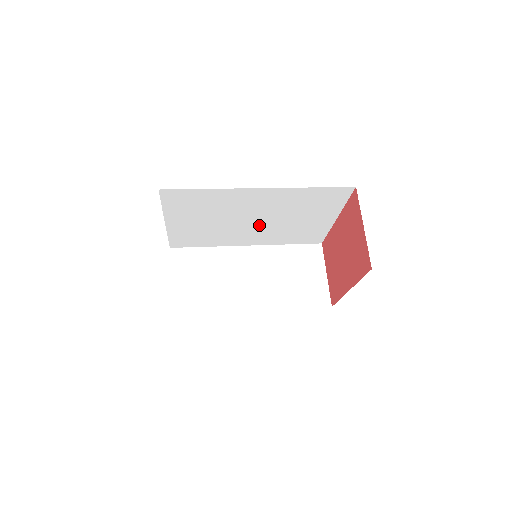
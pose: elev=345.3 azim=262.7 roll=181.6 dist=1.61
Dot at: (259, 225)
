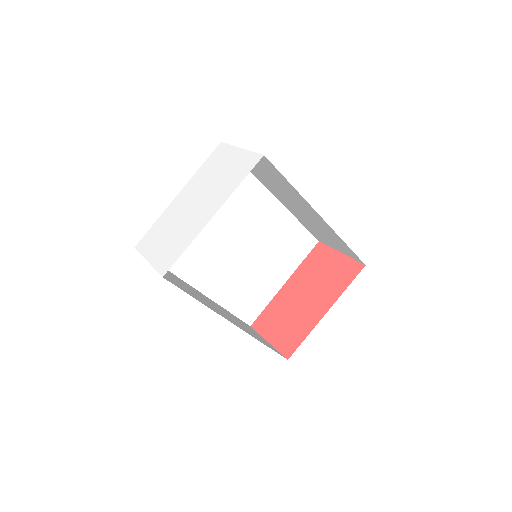
Dot at: (235, 256)
